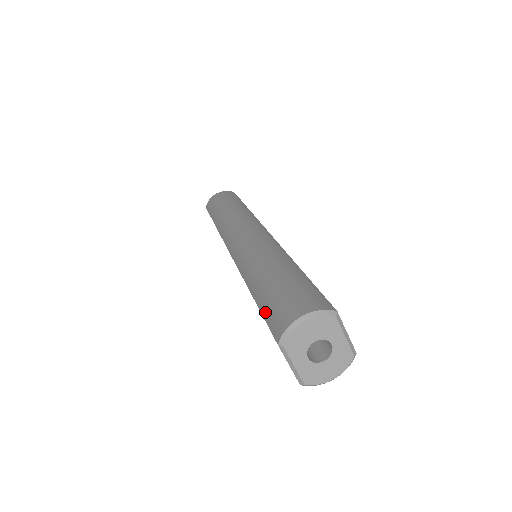
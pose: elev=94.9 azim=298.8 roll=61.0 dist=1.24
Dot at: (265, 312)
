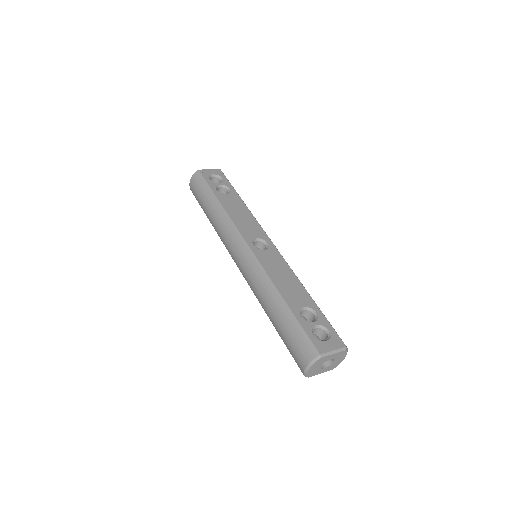
Dot at: occluded
